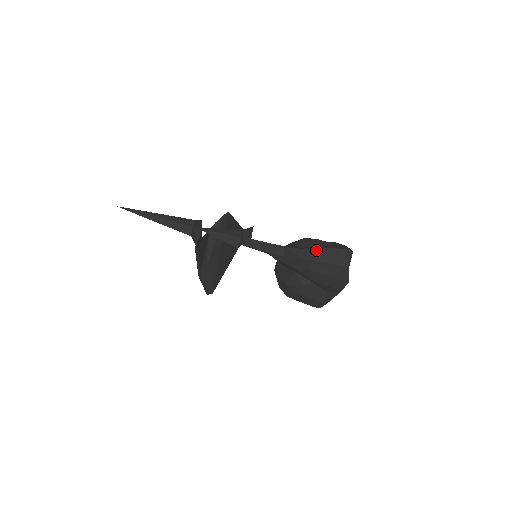
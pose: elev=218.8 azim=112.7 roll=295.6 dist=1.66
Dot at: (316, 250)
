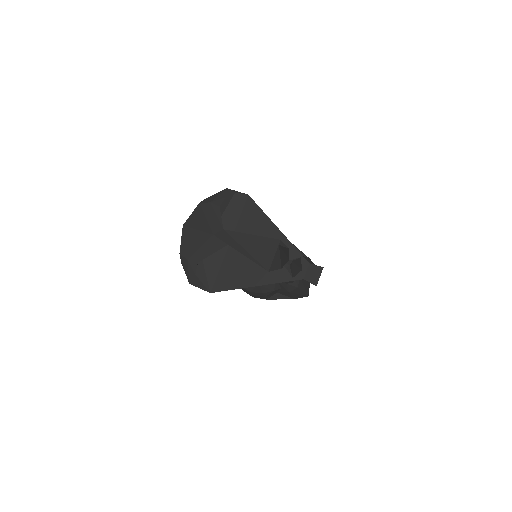
Dot at: occluded
